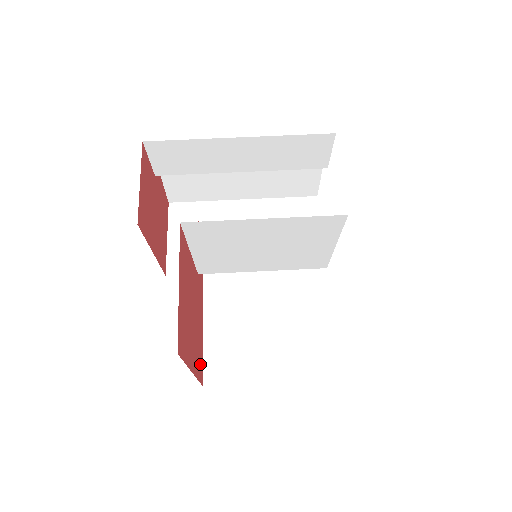
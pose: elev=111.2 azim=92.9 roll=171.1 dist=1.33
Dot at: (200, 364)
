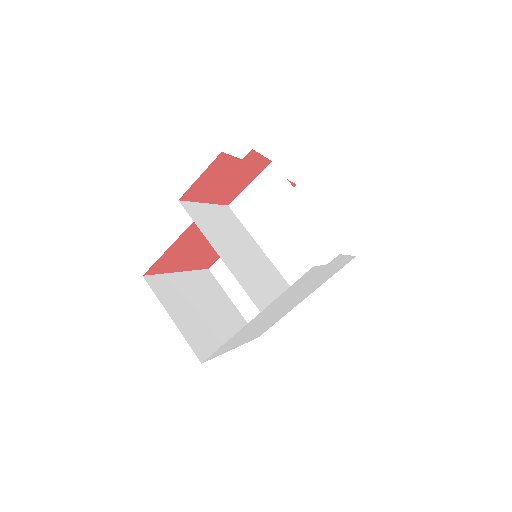
Dot at: (209, 262)
